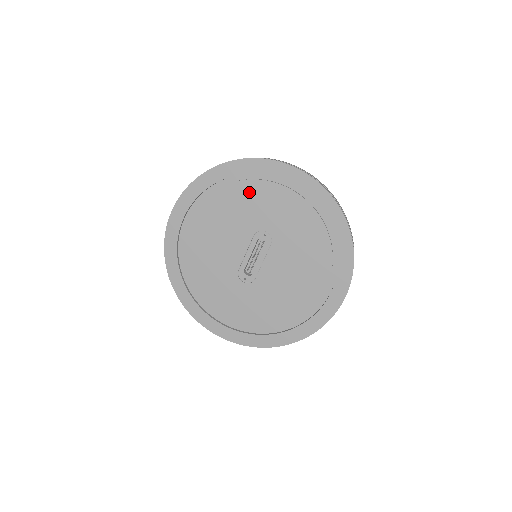
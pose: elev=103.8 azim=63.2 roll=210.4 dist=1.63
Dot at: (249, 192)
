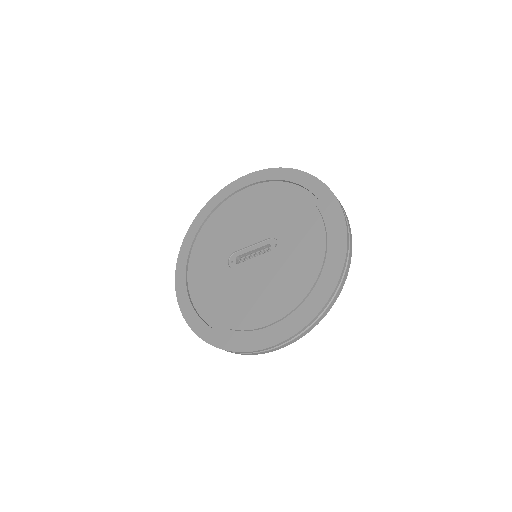
Dot at: (300, 206)
